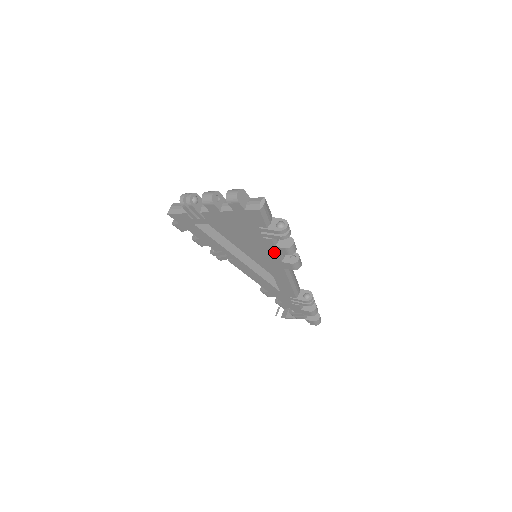
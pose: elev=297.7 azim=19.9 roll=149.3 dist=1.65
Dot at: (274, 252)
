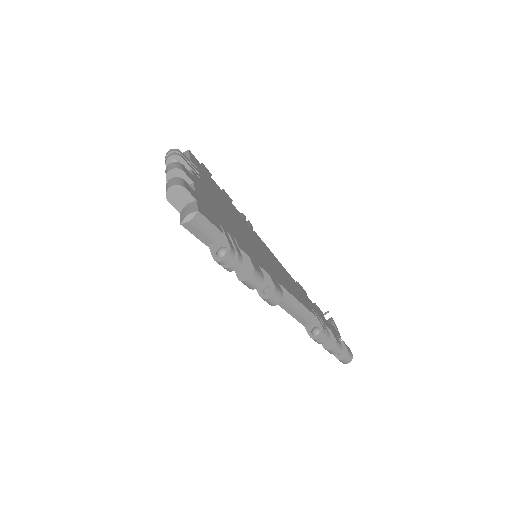
Dot at: occluded
